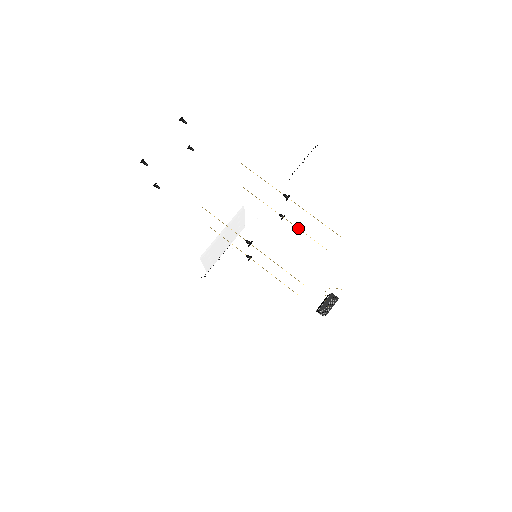
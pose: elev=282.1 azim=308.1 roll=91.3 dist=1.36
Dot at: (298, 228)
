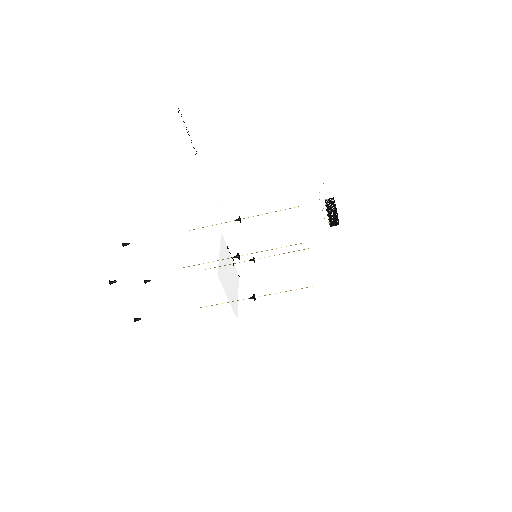
Dot at: (258, 215)
